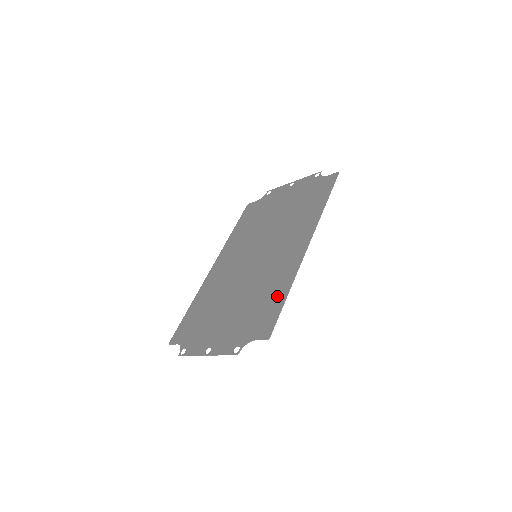
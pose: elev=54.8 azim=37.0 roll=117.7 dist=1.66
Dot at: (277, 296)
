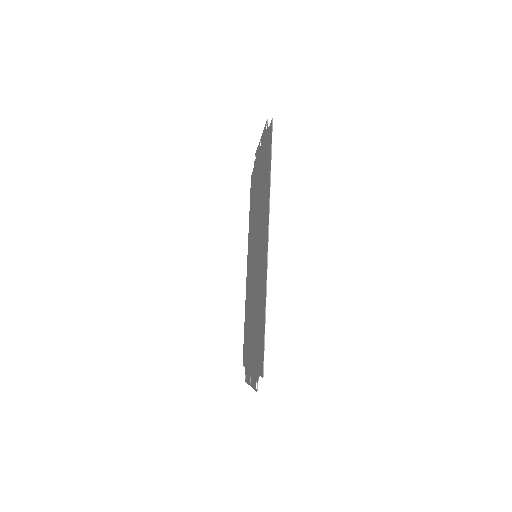
Dot at: (262, 319)
